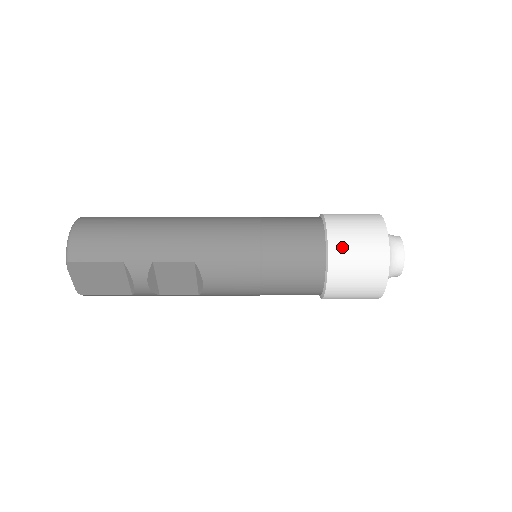
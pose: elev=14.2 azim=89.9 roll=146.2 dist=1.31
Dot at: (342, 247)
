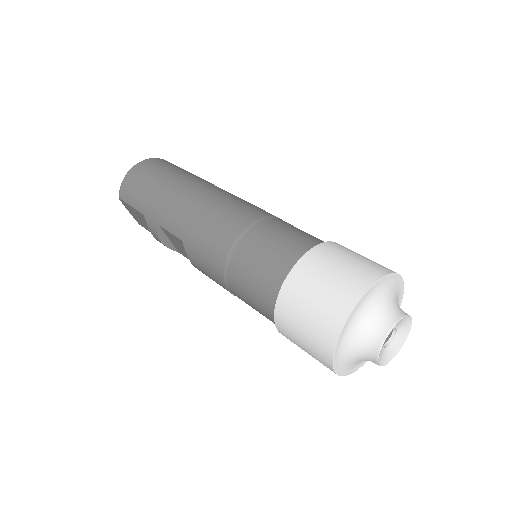
Dot at: (293, 299)
